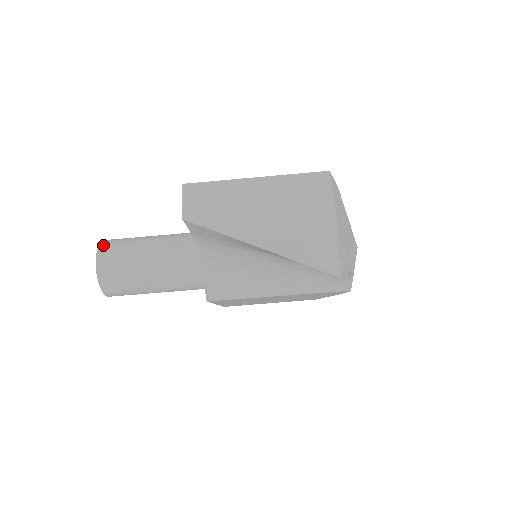
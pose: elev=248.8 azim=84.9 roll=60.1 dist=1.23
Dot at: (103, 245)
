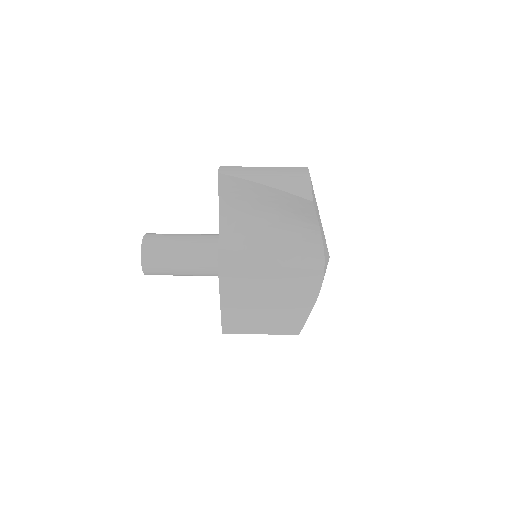
Dot at: (150, 233)
